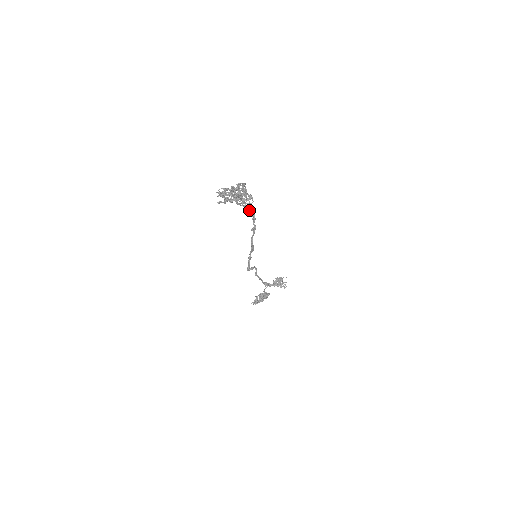
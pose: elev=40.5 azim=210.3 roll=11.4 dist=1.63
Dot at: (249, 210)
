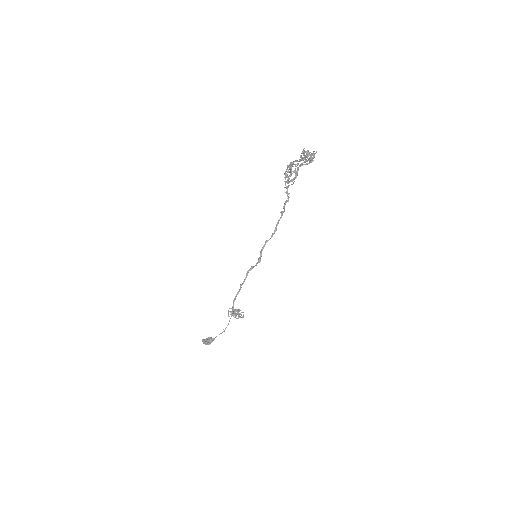
Dot at: (287, 192)
